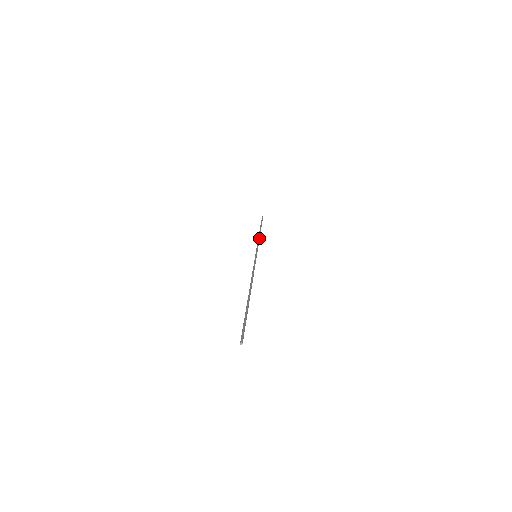
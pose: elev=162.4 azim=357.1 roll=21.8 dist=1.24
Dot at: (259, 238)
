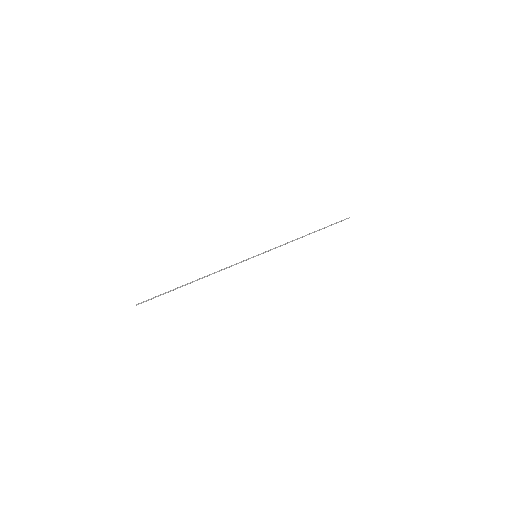
Dot at: (293, 240)
